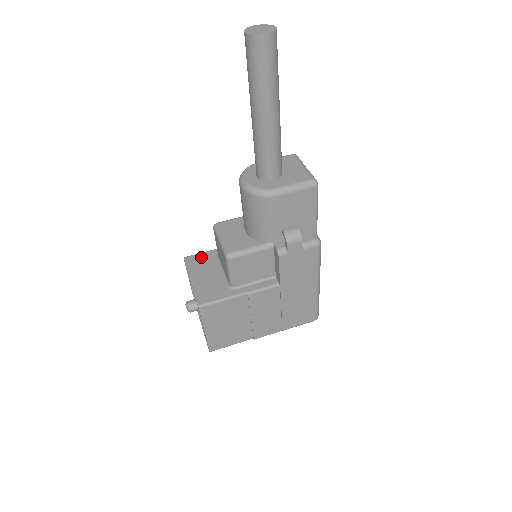
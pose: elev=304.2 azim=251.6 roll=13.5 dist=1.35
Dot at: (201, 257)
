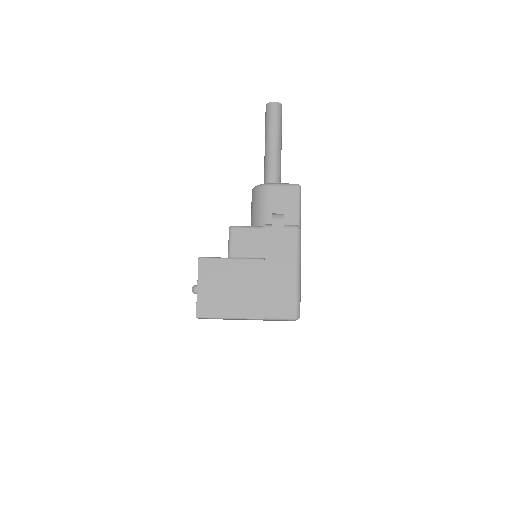
Dot at: occluded
